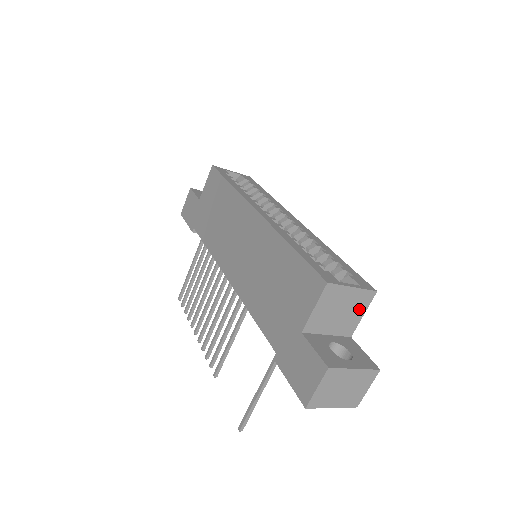
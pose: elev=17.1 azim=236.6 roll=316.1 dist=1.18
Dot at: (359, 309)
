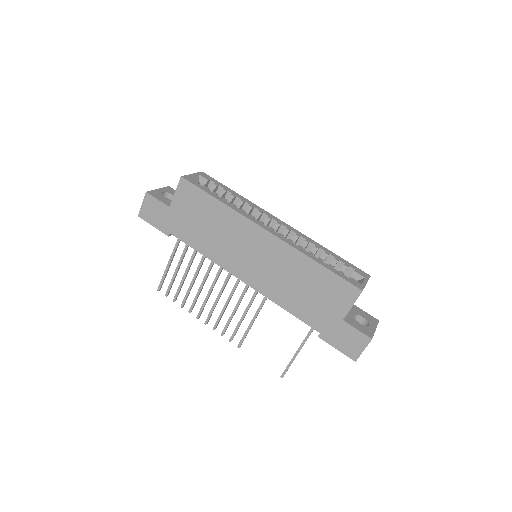
Dot at: occluded
